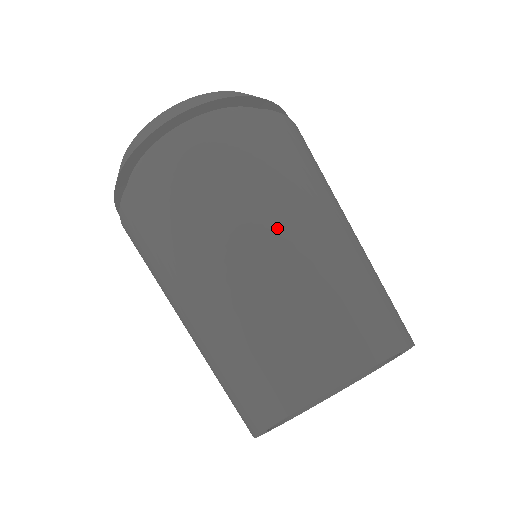
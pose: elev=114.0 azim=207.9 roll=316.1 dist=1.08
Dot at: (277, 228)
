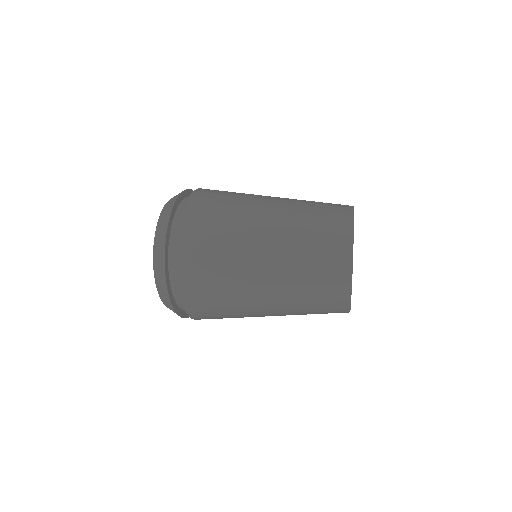
Dot at: occluded
